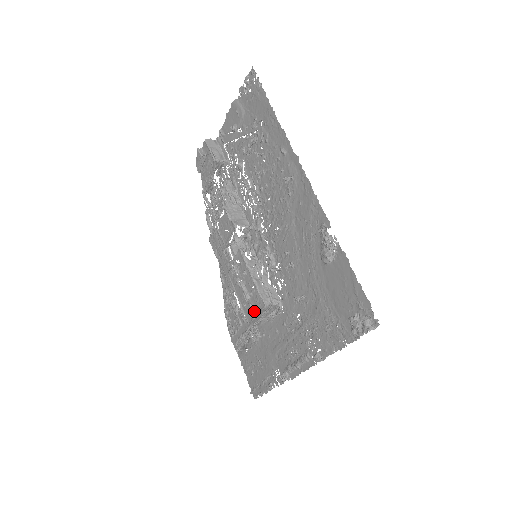
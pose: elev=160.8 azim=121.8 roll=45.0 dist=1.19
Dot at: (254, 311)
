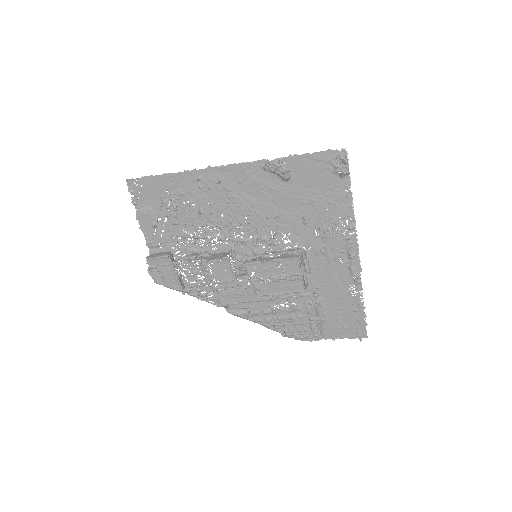
Dot at: (297, 275)
